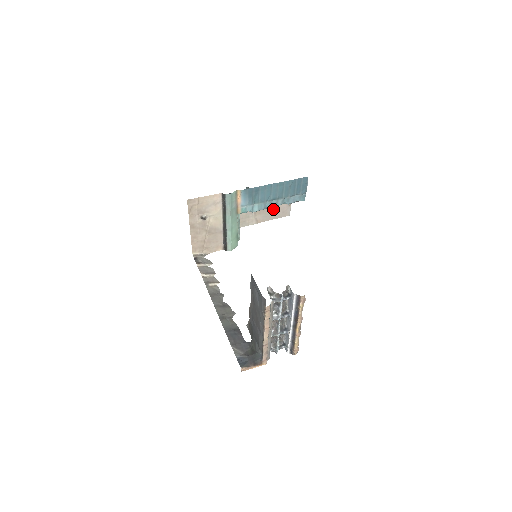
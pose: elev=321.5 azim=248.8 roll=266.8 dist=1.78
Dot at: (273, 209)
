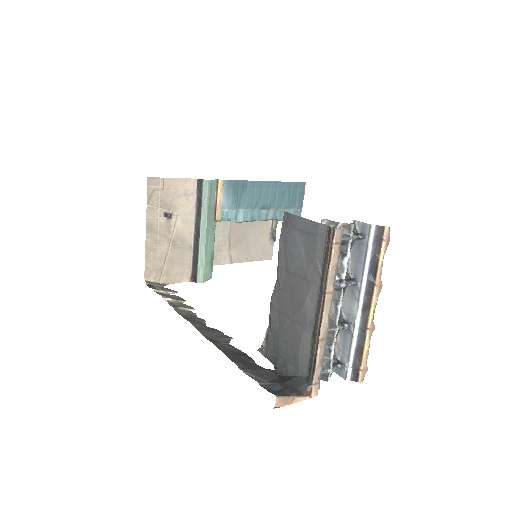
Dot at: (252, 245)
